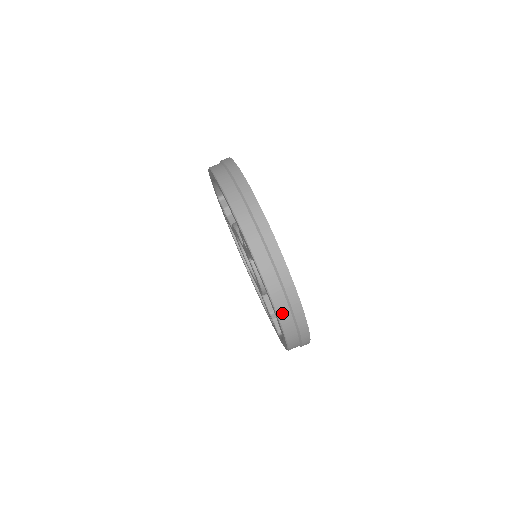
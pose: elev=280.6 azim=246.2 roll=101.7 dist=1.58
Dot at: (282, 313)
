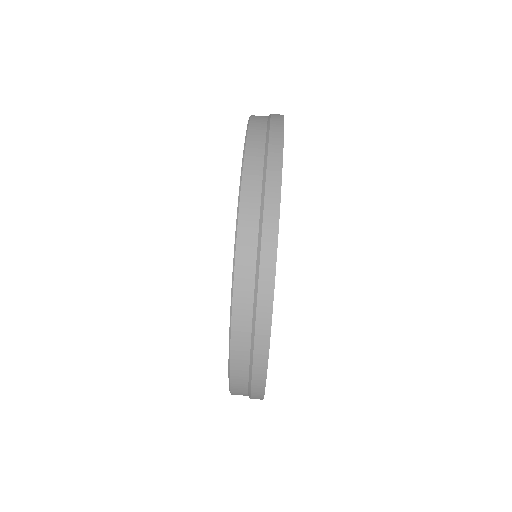
Dot at: (237, 352)
